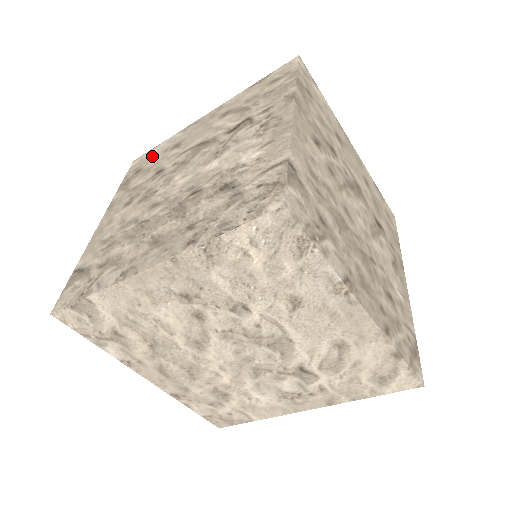
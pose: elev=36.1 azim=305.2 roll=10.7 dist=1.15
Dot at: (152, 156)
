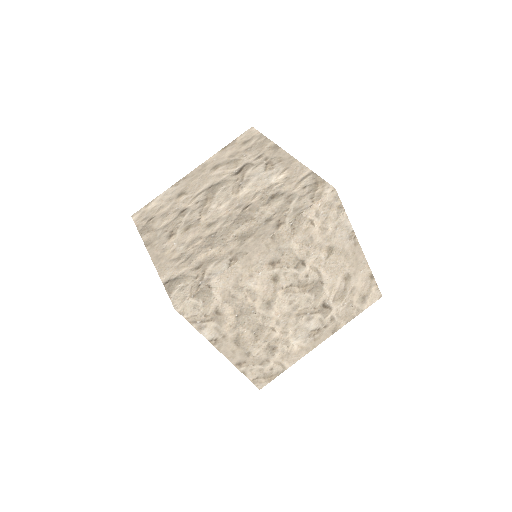
Dot at: (157, 206)
